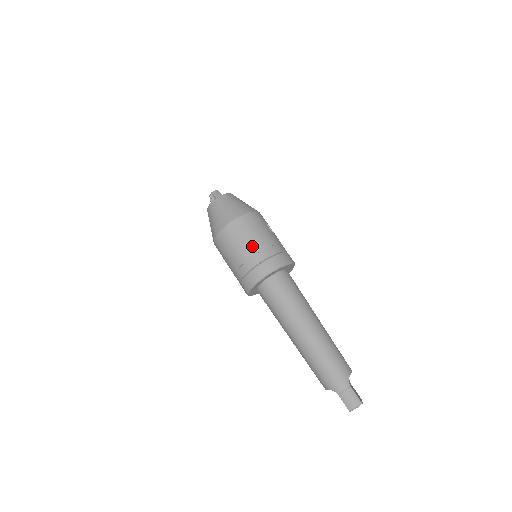
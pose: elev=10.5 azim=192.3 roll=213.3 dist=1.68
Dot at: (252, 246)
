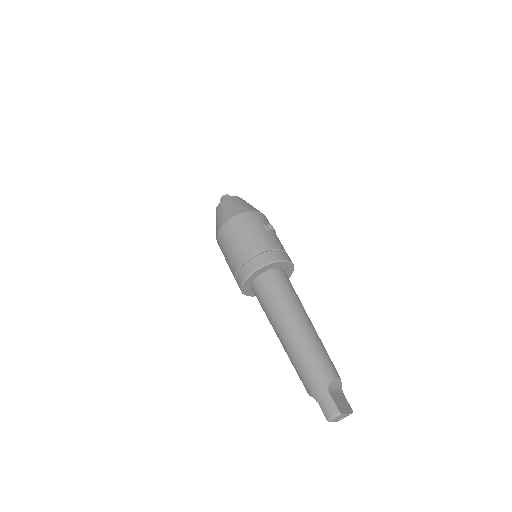
Dot at: (241, 245)
